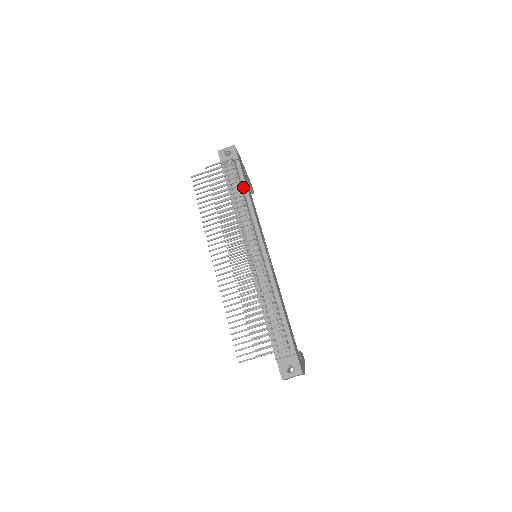
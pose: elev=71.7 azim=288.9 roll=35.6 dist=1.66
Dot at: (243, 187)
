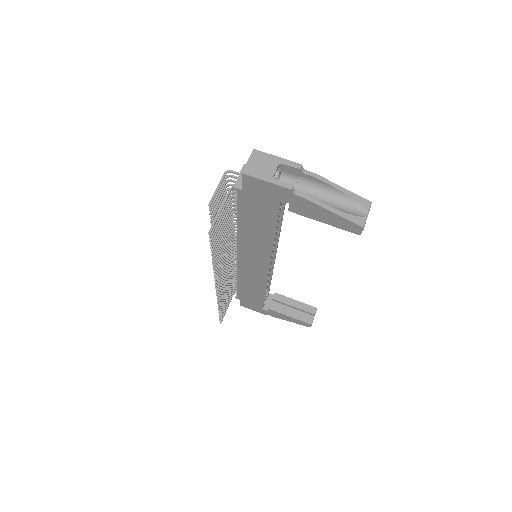
Dot at: occluded
